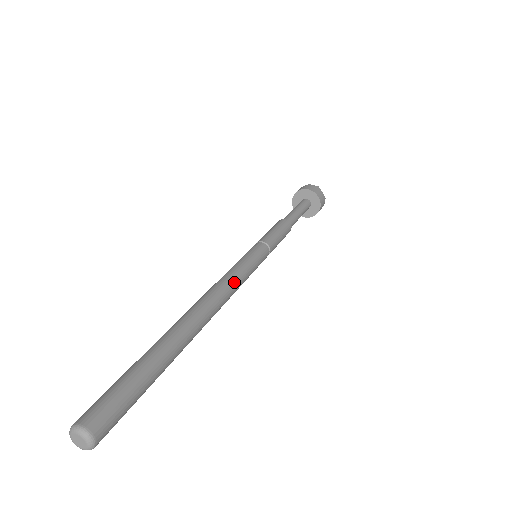
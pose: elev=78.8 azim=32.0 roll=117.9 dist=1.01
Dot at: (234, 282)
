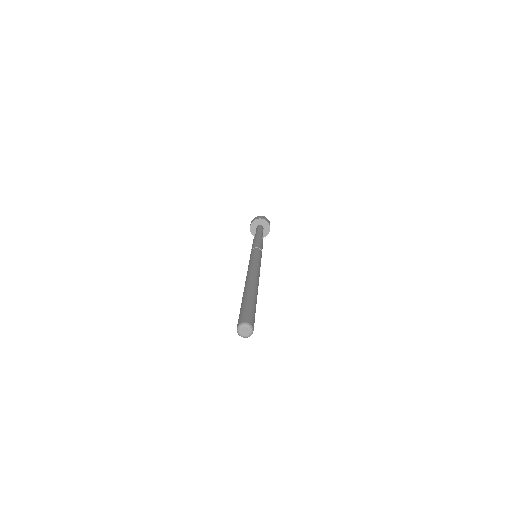
Dot at: occluded
